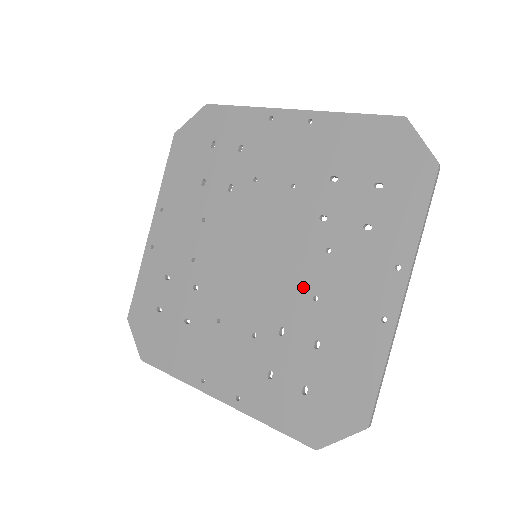
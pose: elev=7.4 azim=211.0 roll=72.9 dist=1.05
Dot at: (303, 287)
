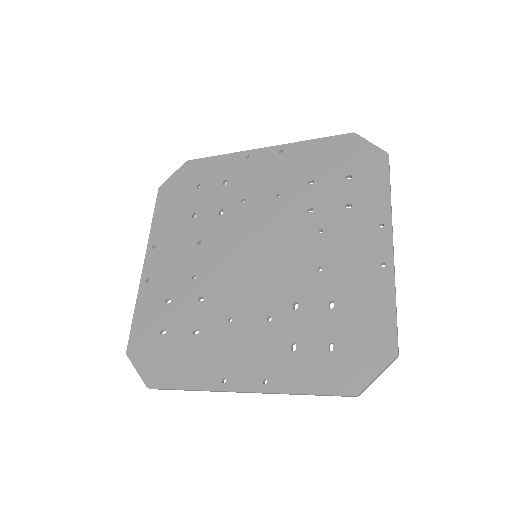
Dot at: (306, 264)
